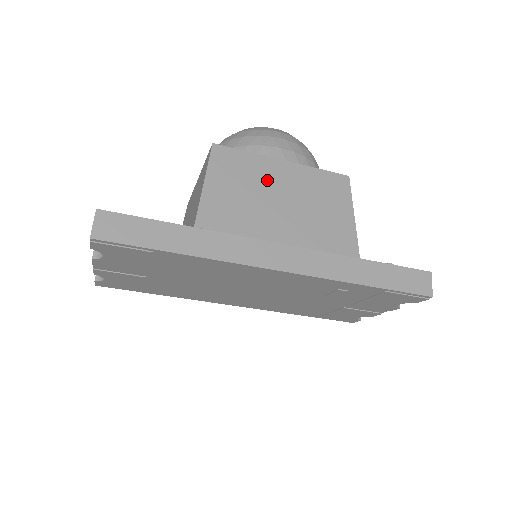
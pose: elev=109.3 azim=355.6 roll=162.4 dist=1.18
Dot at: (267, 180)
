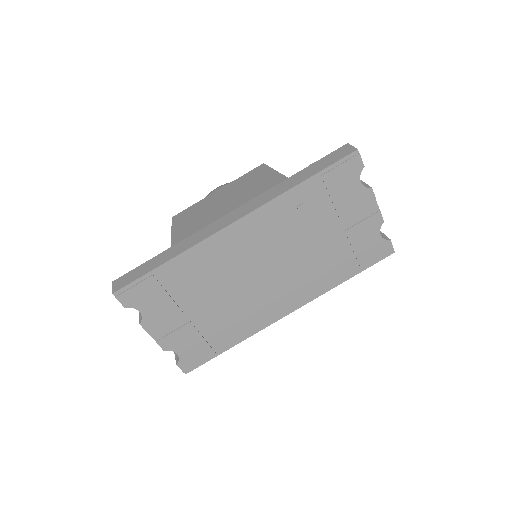
Dot at: (210, 203)
